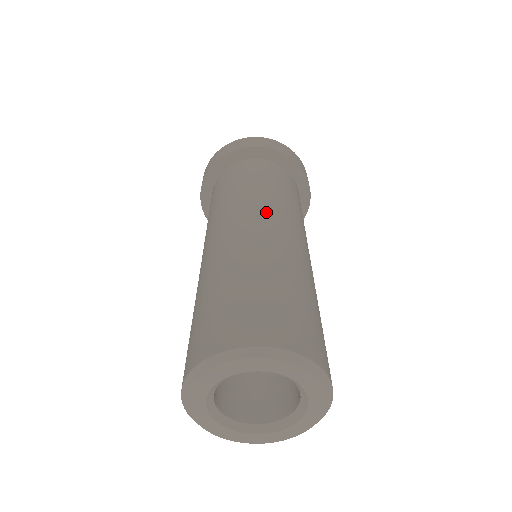
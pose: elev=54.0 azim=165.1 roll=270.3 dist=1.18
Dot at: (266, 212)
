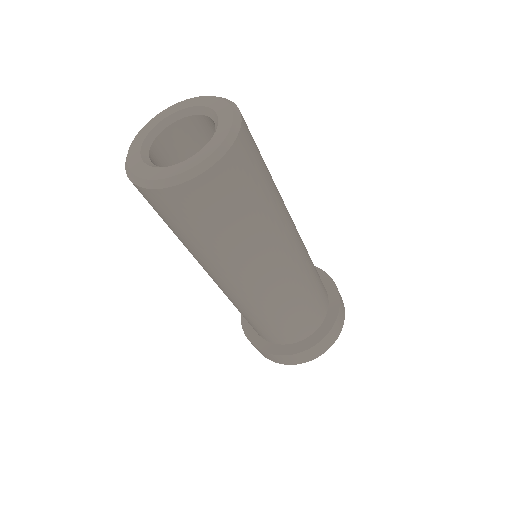
Dot at: occluded
